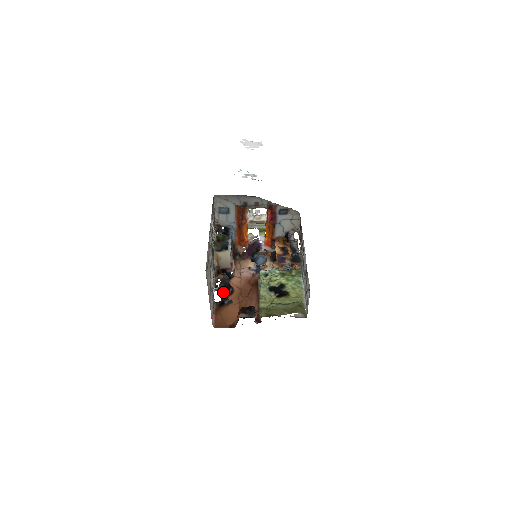
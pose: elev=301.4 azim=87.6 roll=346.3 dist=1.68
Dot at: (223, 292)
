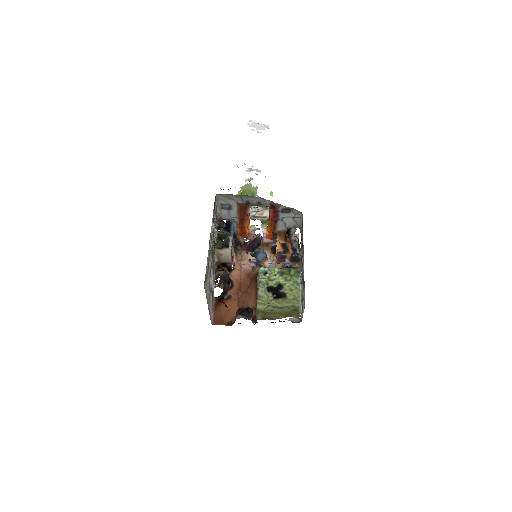
Dot at: (223, 288)
